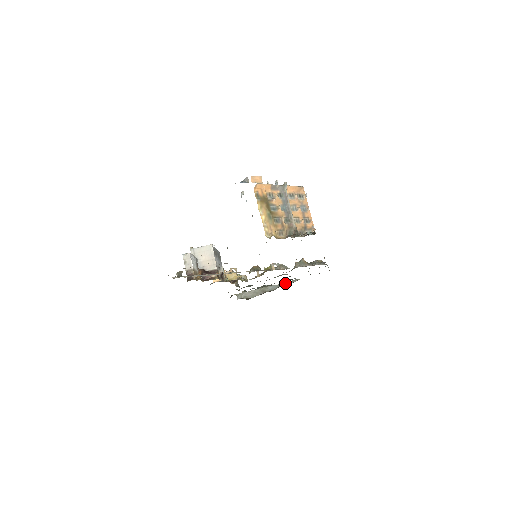
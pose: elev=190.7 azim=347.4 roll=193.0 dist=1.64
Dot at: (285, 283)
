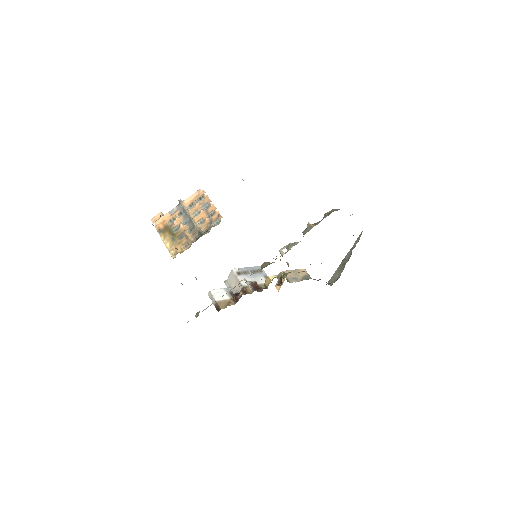
Dot at: (354, 244)
